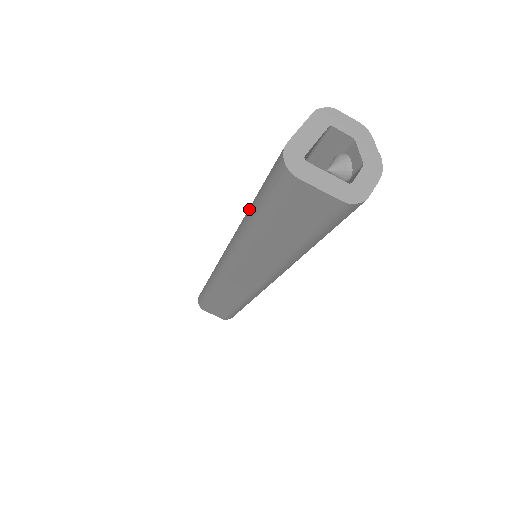
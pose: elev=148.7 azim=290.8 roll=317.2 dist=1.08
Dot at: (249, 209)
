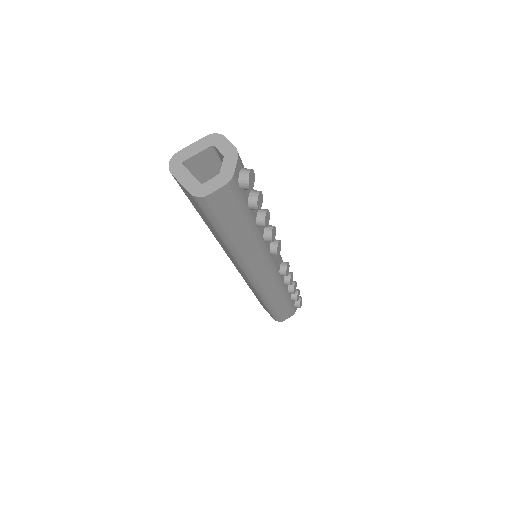
Dot at: occluded
